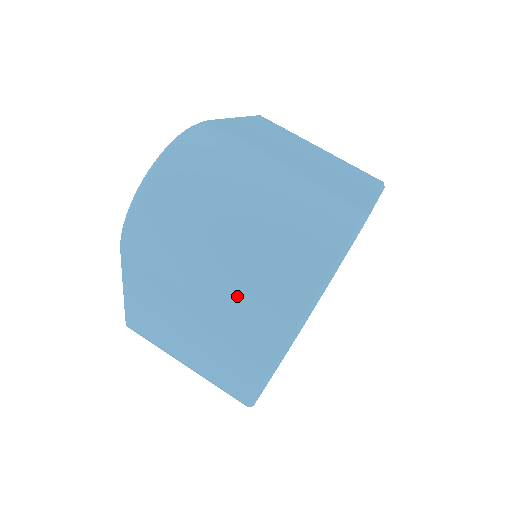
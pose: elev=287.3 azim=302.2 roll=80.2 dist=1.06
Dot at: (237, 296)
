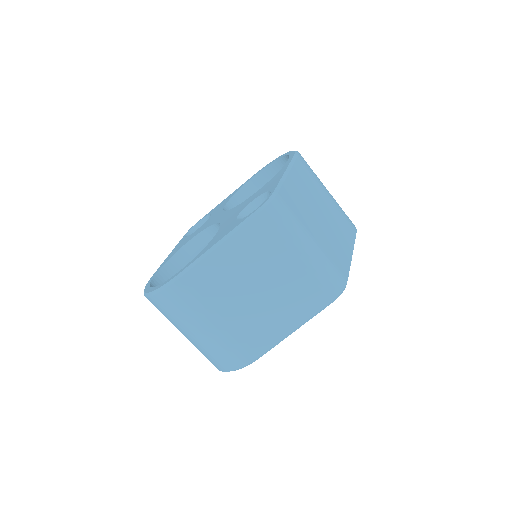
Dot at: occluded
